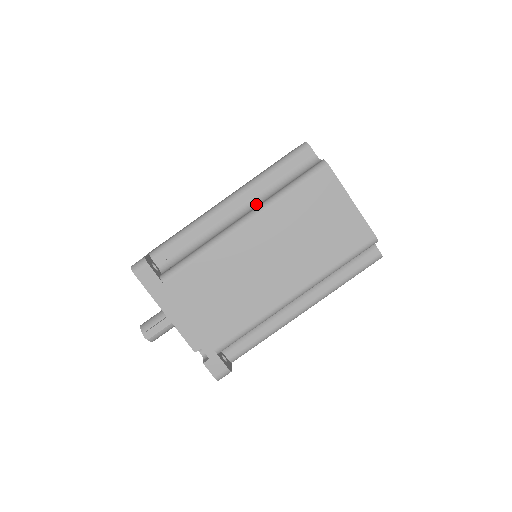
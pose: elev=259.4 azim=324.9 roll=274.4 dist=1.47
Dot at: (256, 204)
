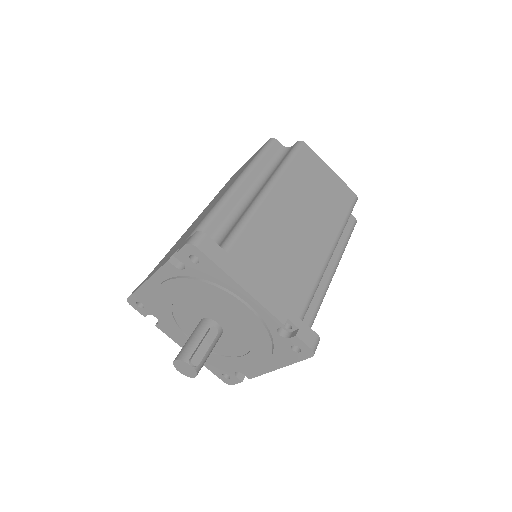
Dot at: (262, 182)
